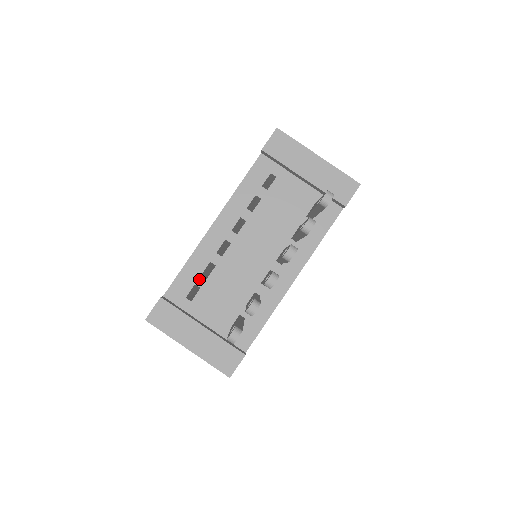
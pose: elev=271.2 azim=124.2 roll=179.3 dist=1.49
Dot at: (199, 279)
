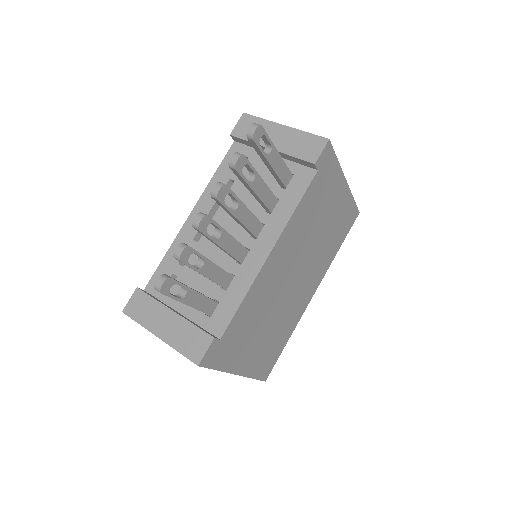
Dot at: (176, 268)
